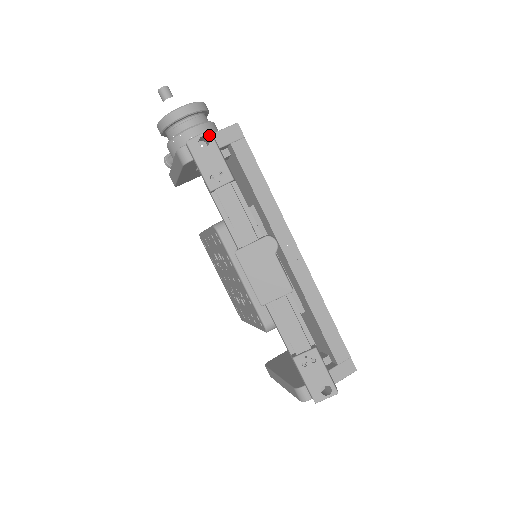
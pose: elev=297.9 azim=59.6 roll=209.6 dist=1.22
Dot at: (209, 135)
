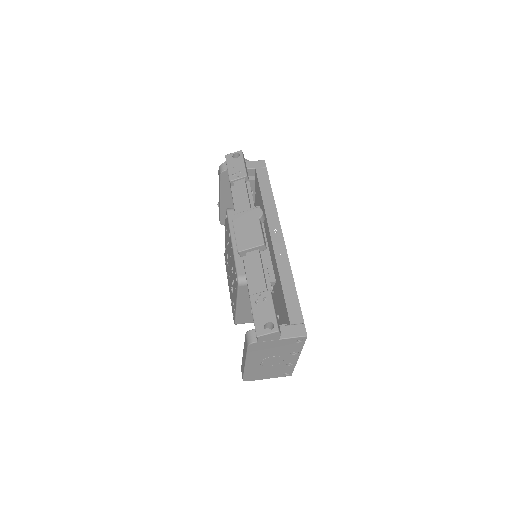
Dot at: (240, 152)
